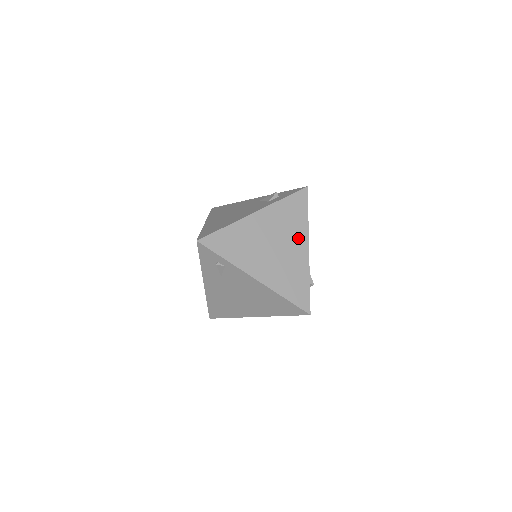
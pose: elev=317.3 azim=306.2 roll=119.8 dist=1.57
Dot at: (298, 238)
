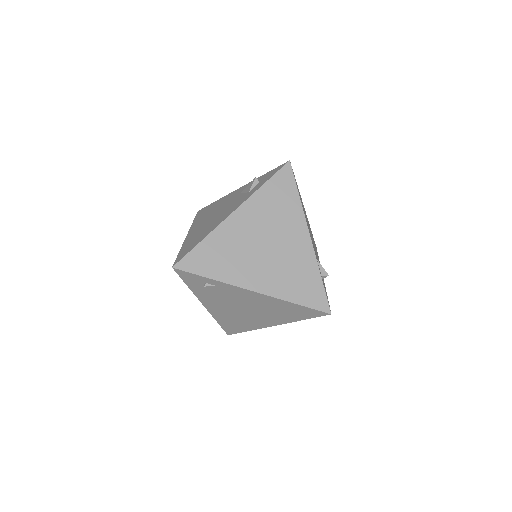
Dot at: (293, 227)
